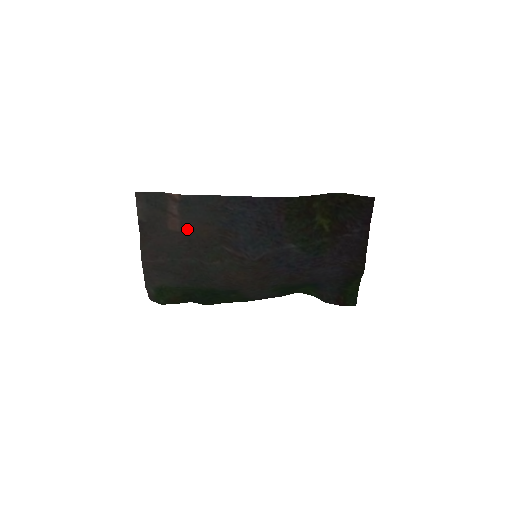
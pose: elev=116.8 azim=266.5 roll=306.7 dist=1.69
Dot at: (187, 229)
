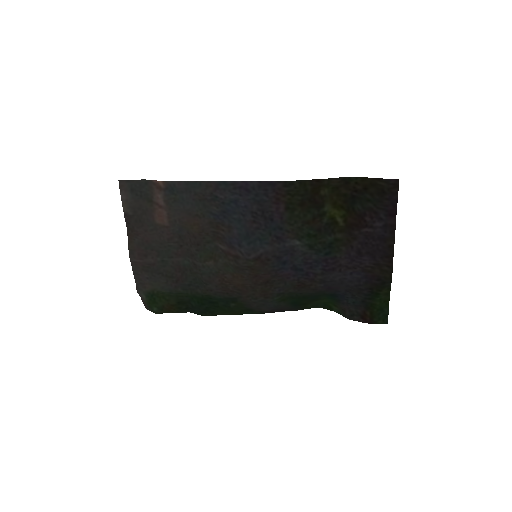
Dot at: (176, 223)
